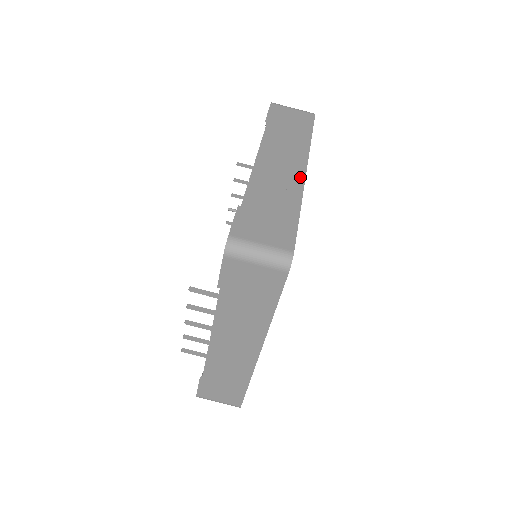
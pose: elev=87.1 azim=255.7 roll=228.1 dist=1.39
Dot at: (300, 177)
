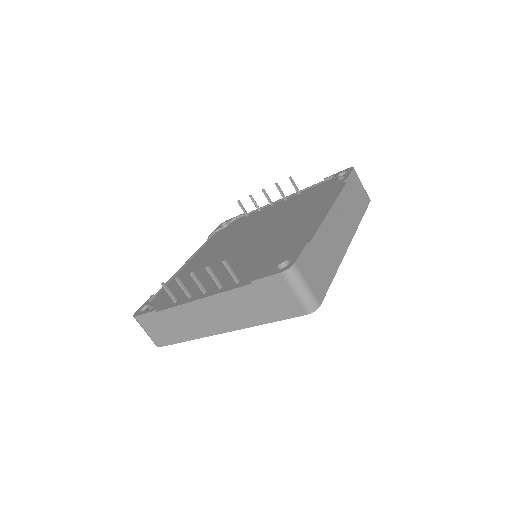
Dot at: (345, 247)
